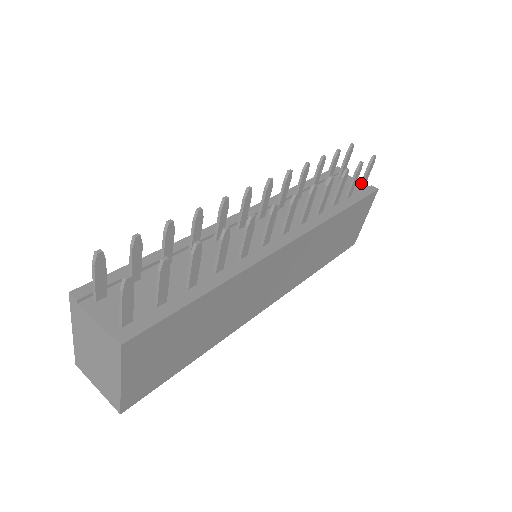
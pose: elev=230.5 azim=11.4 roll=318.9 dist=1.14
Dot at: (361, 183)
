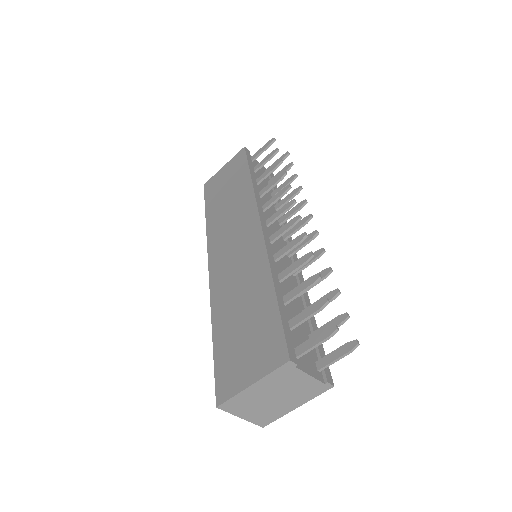
Dot at: occluded
